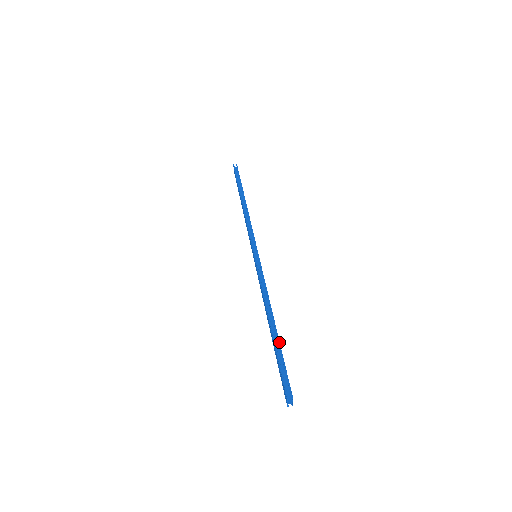
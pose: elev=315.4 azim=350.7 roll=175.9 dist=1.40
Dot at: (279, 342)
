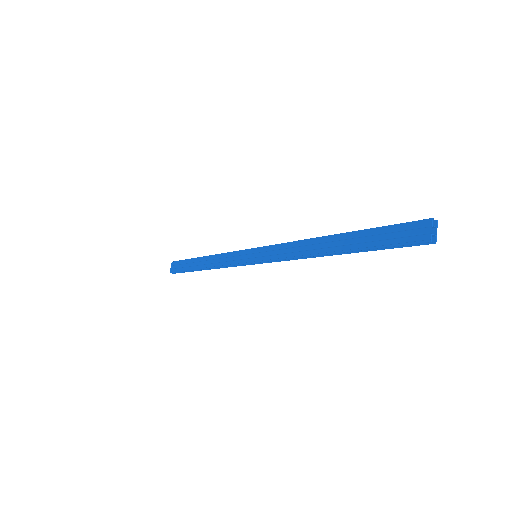
Dot at: (363, 232)
